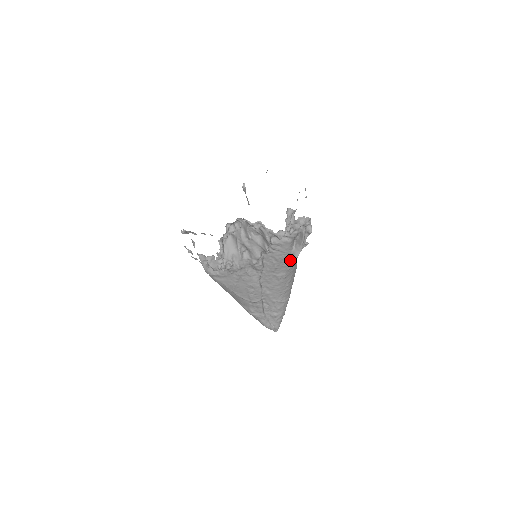
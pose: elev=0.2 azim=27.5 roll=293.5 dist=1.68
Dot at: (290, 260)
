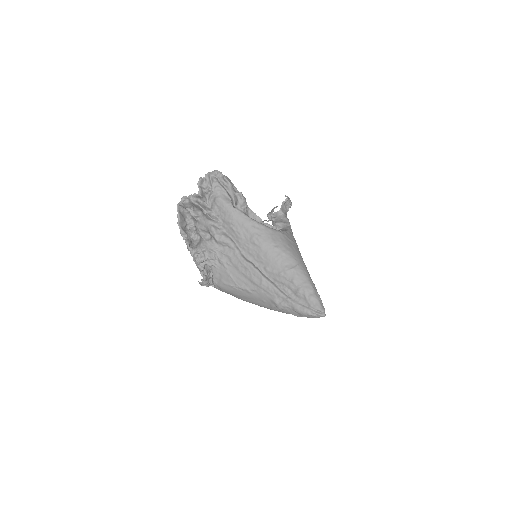
Dot at: (244, 218)
